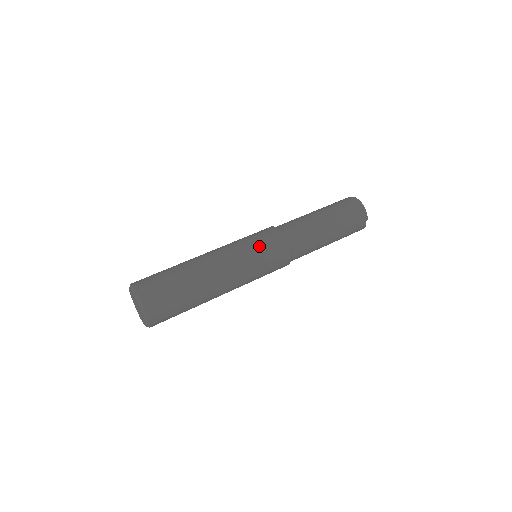
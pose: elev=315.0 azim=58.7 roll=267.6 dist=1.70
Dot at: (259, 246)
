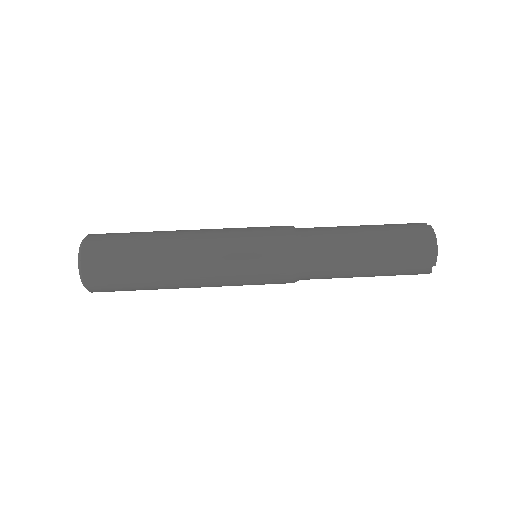
Dot at: (255, 247)
